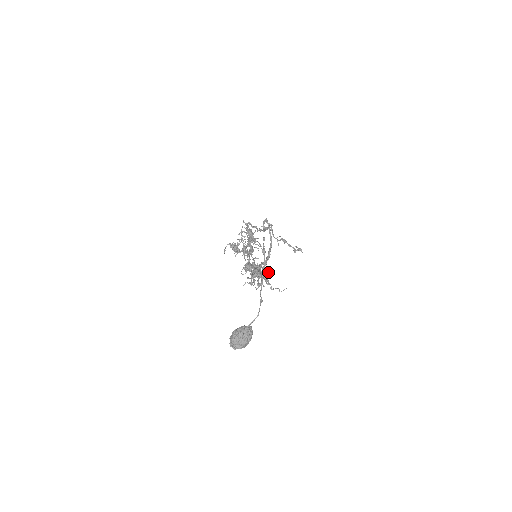
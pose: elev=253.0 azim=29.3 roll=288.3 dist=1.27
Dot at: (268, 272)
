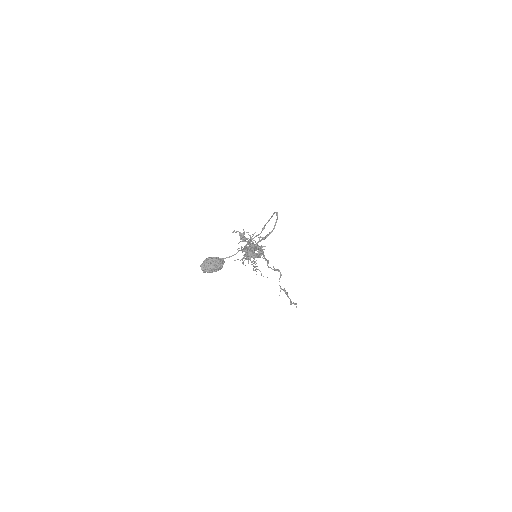
Dot at: (259, 256)
